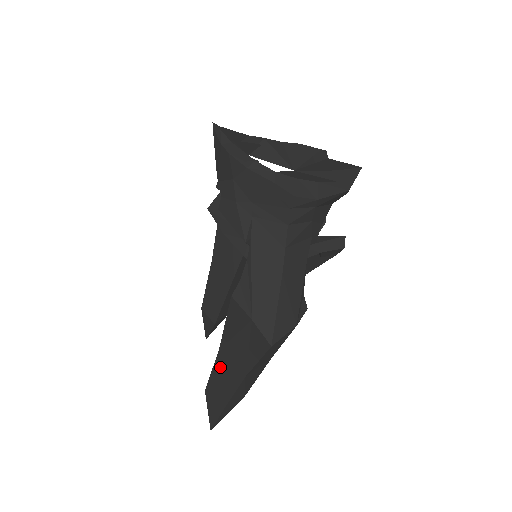
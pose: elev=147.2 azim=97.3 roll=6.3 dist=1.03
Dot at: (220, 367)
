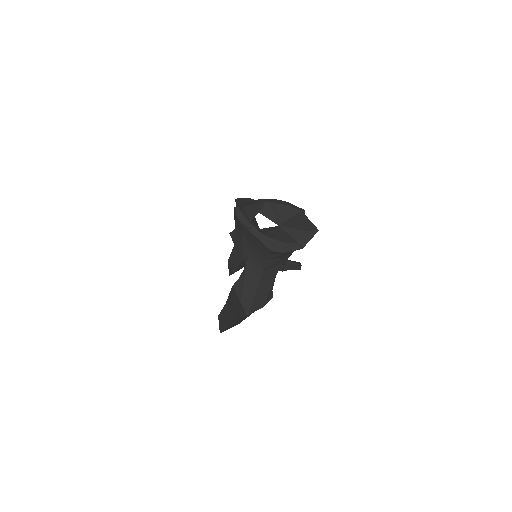
Dot at: (226, 310)
